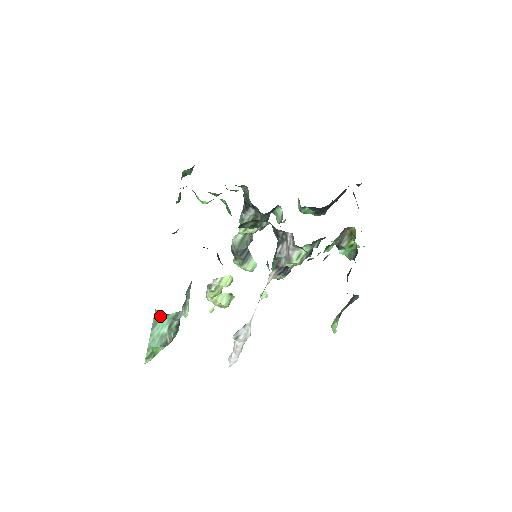
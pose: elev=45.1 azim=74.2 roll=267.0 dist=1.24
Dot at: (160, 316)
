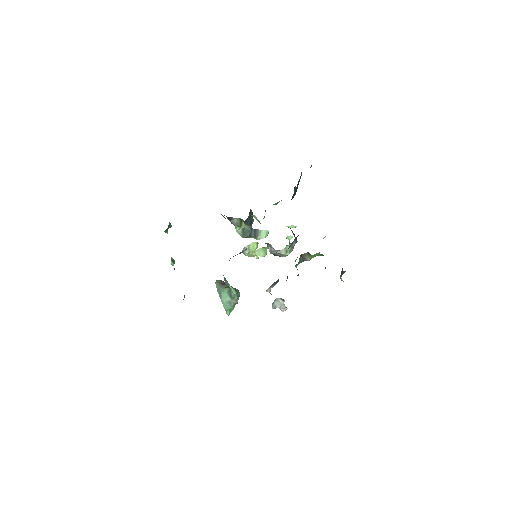
Dot at: (220, 289)
